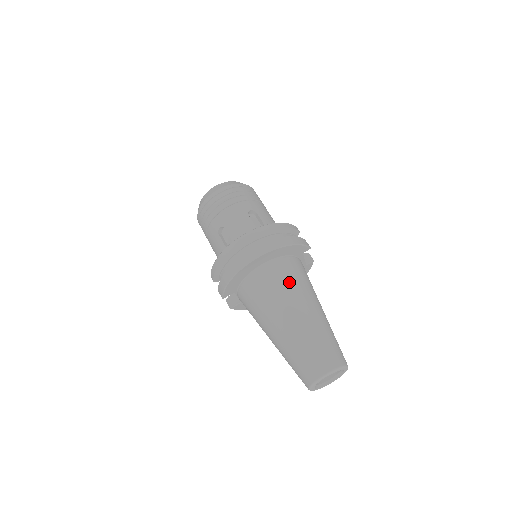
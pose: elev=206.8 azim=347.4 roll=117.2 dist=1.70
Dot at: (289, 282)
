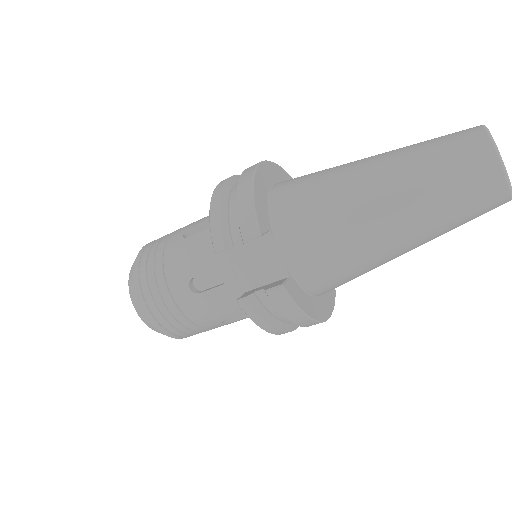
Dot at: occluded
